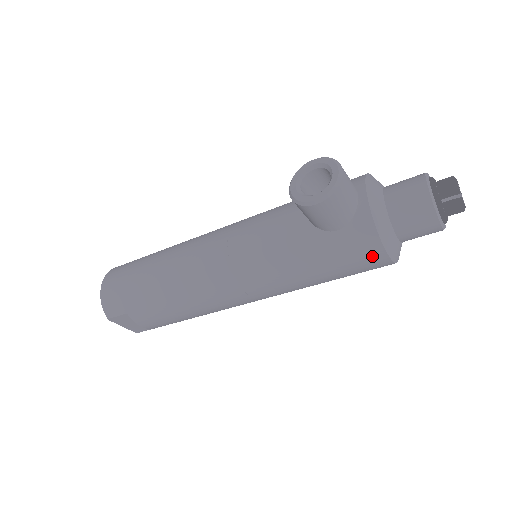
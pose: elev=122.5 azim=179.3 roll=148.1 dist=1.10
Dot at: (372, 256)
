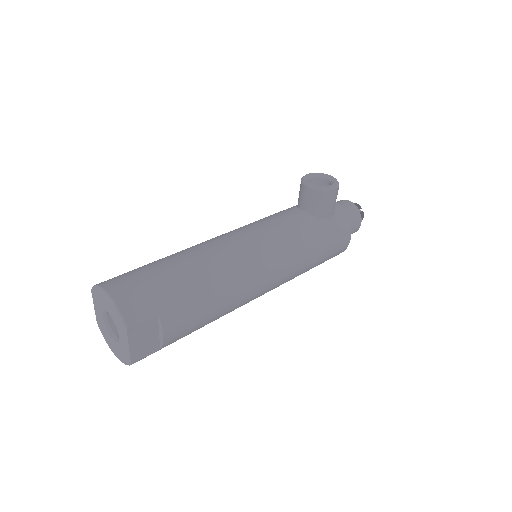
Dot at: (345, 237)
